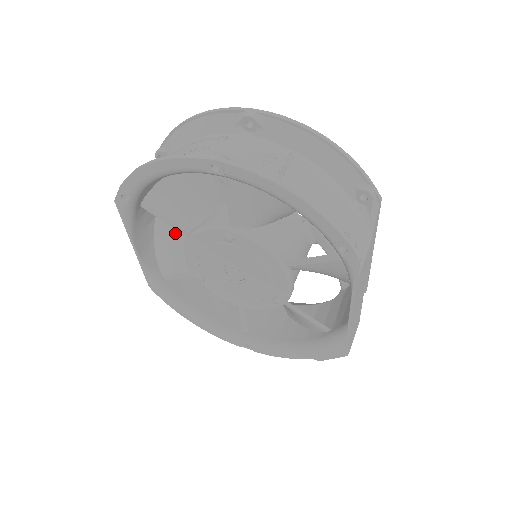
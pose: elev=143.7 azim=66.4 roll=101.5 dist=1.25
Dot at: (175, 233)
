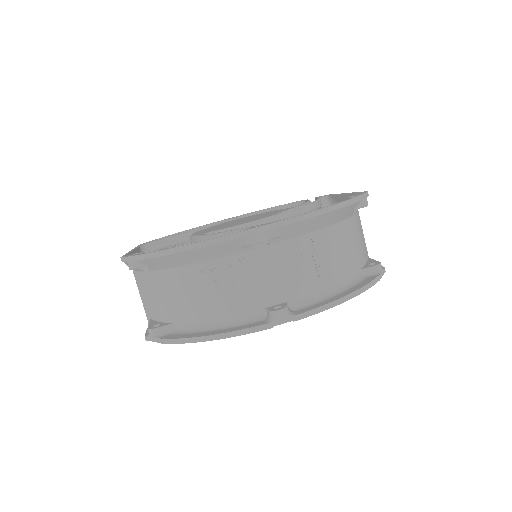
Dot at: occluded
